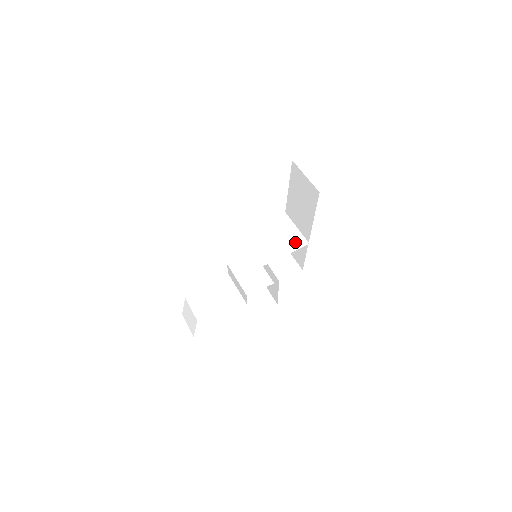
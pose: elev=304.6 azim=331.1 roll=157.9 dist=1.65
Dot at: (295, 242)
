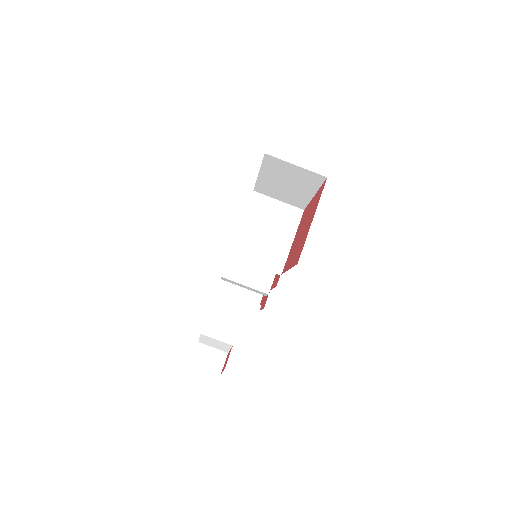
Dot at: (292, 220)
